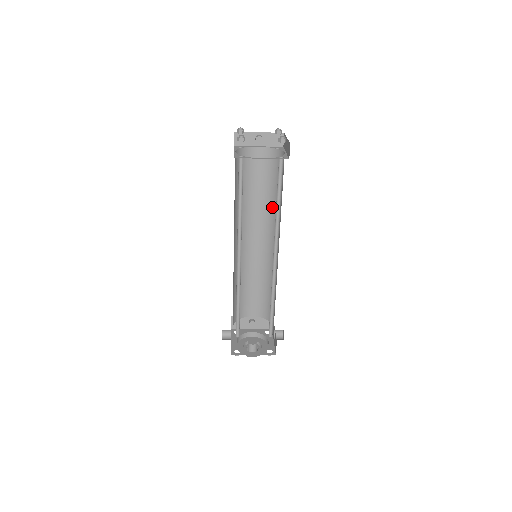
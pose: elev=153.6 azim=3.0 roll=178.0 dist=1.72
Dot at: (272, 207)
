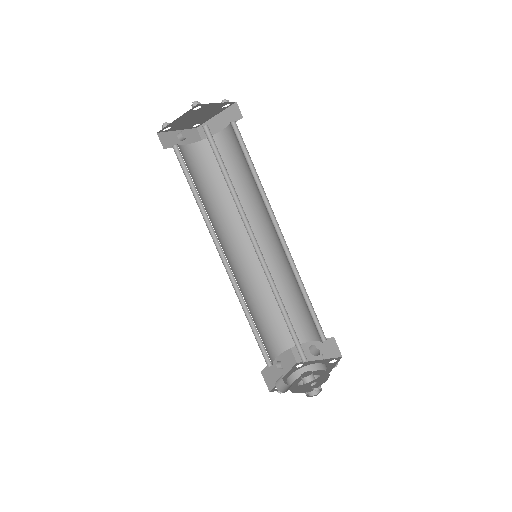
Dot at: (230, 205)
